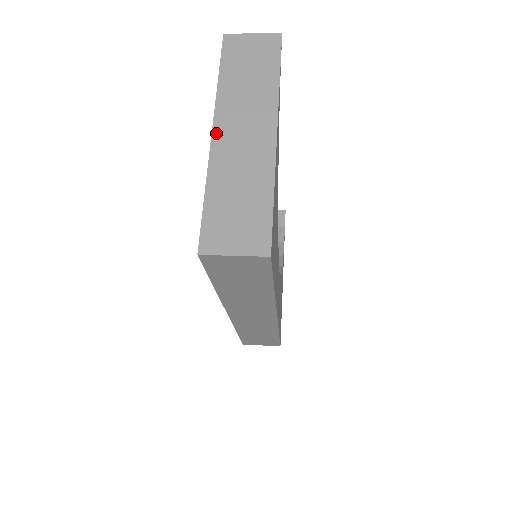
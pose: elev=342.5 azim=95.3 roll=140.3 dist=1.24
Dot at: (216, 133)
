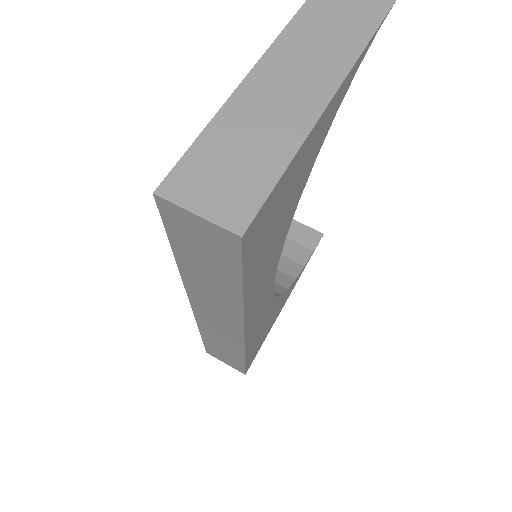
Dot at: (258, 69)
